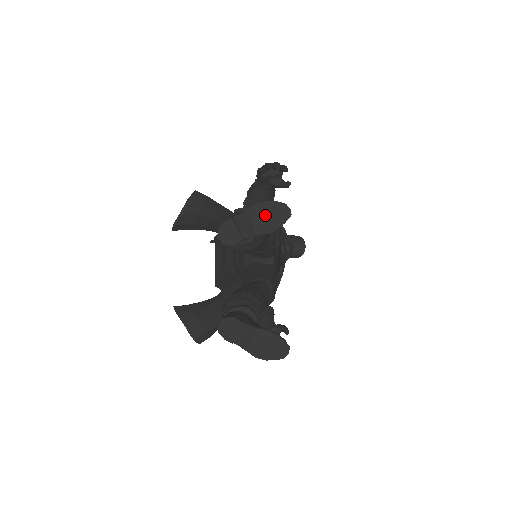
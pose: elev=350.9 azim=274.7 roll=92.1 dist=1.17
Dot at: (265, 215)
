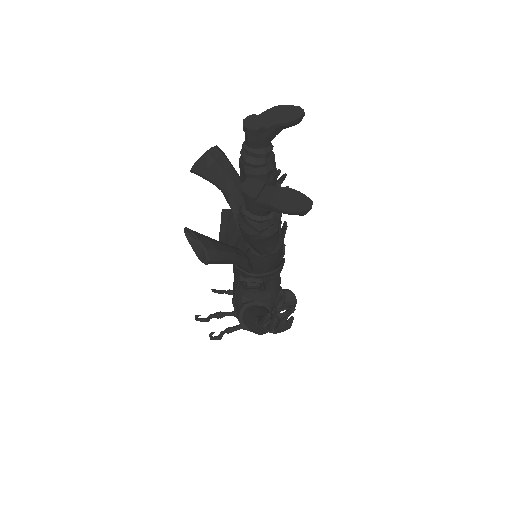
Dot at: (283, 112)
